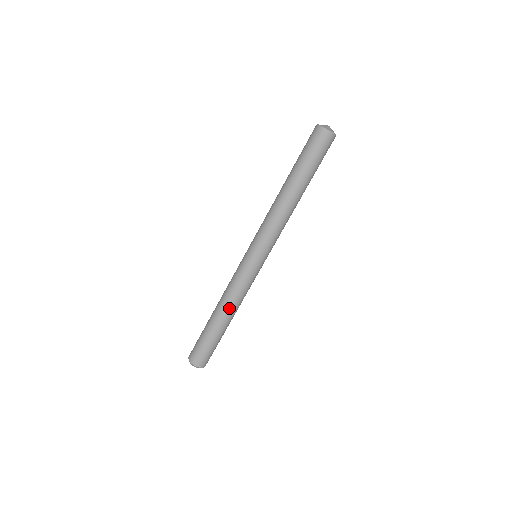
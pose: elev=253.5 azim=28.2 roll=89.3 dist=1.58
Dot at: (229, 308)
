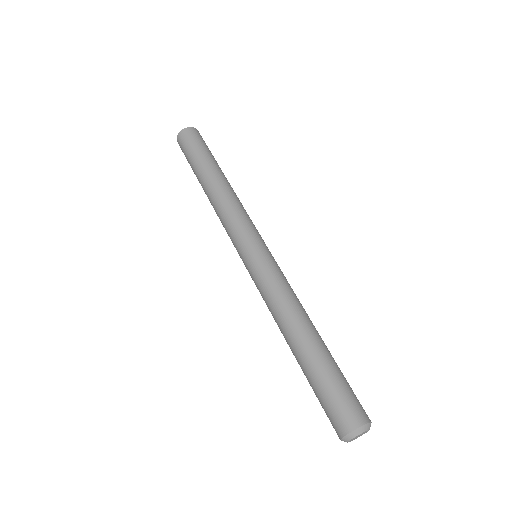
Dot at: (305, 314)
